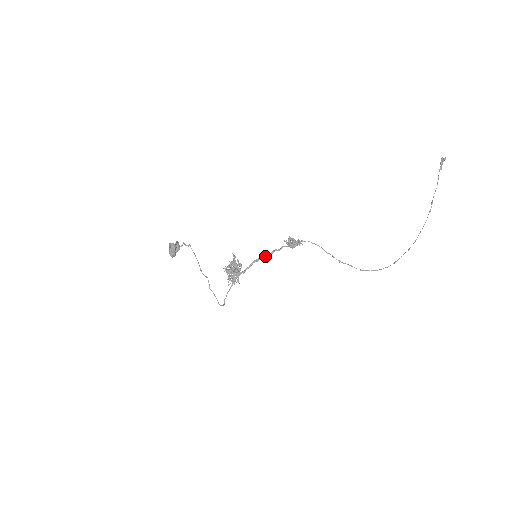
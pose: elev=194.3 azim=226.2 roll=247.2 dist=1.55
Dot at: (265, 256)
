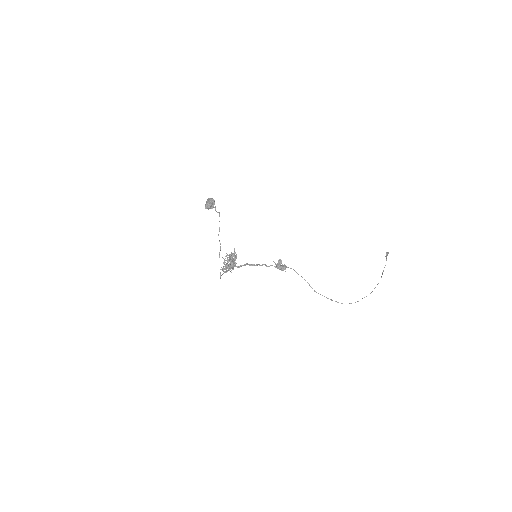
Dot at: (257, 264)
